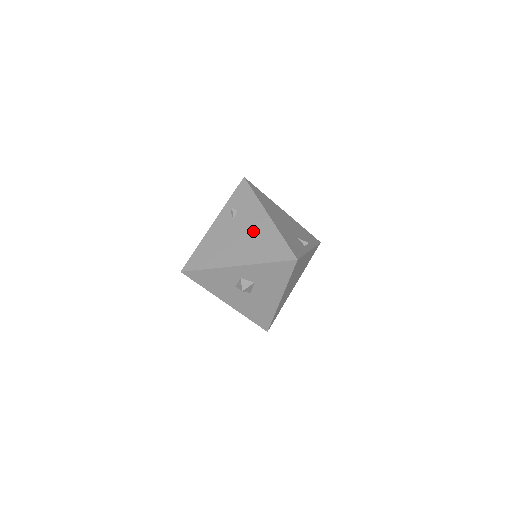
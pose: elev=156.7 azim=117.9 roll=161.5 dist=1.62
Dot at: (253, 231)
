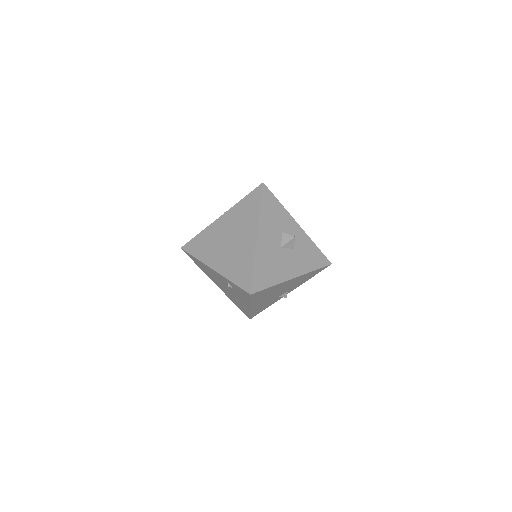
Dot at: (235, 297)
